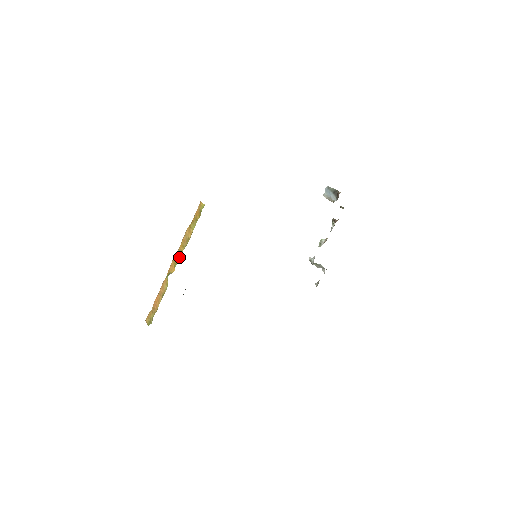
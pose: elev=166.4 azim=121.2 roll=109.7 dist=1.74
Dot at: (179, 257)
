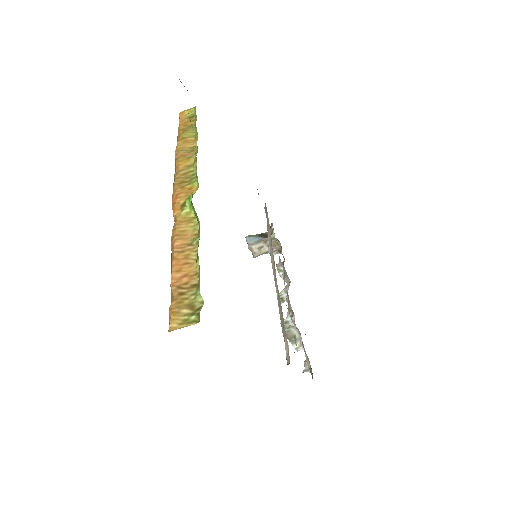
Dot at: (190, 174)
